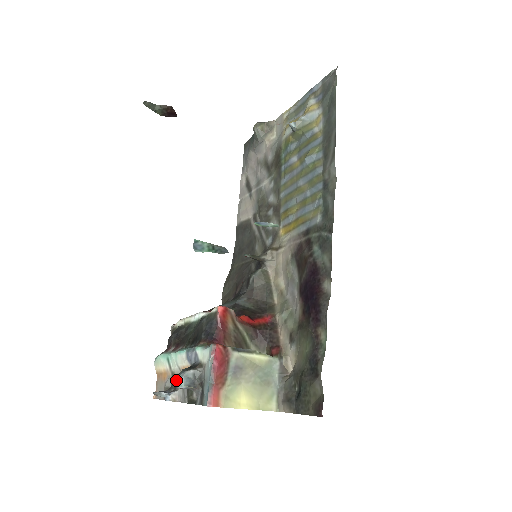
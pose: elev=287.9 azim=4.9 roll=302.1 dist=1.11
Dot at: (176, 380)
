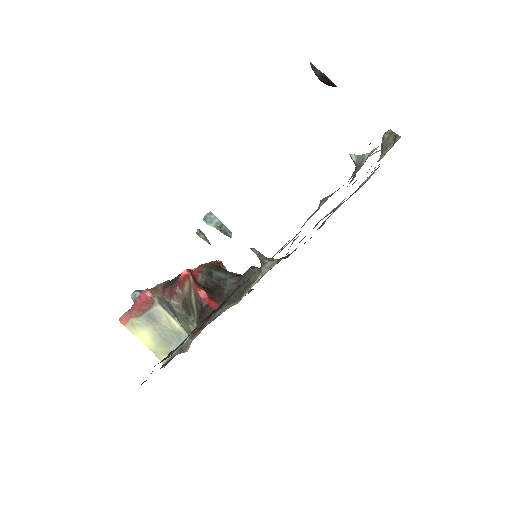
Dot at: occluded
